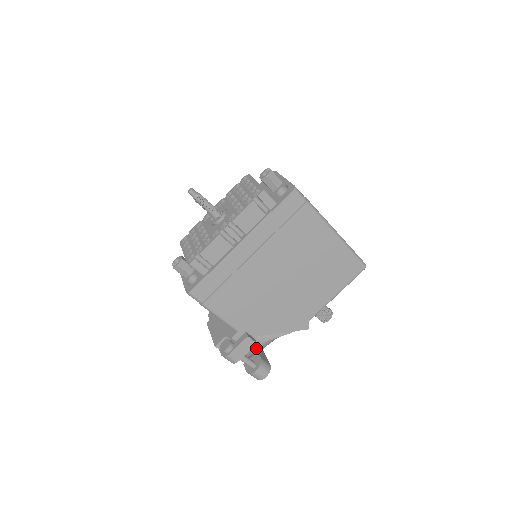
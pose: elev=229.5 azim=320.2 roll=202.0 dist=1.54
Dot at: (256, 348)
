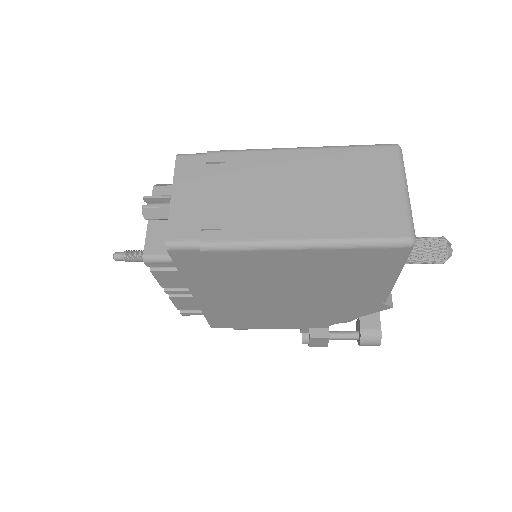
Dot at: occluded
